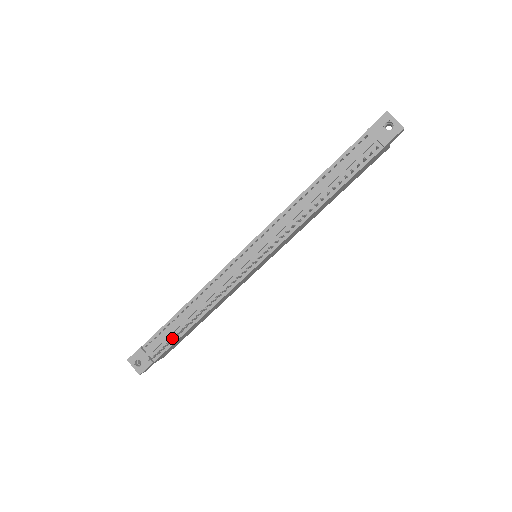
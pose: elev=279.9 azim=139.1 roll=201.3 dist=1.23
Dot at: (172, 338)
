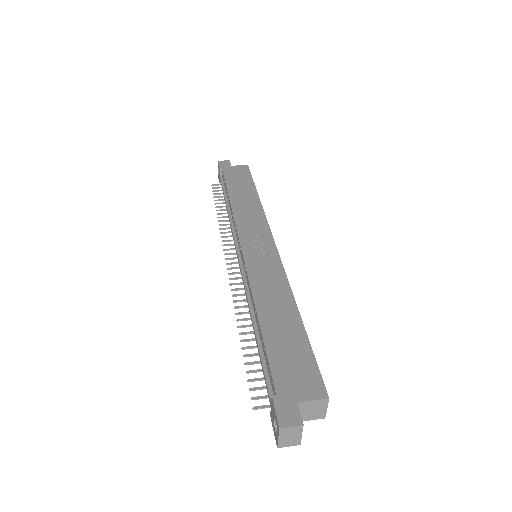
Dot at: (215, 200)
